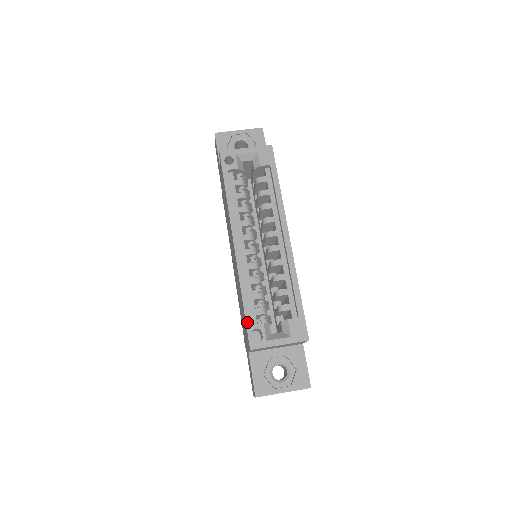
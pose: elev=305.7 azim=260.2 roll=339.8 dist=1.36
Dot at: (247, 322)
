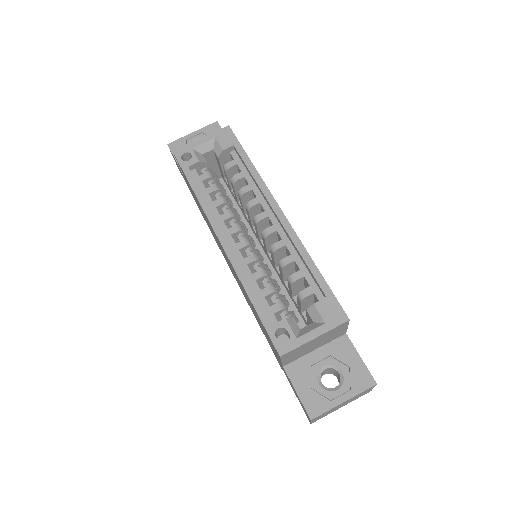
Dot at: (265, 324)
